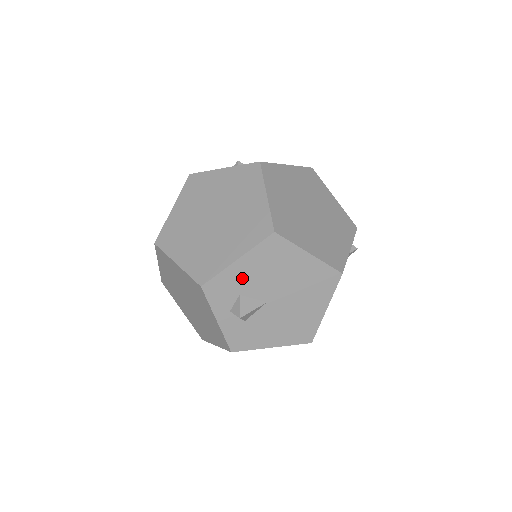
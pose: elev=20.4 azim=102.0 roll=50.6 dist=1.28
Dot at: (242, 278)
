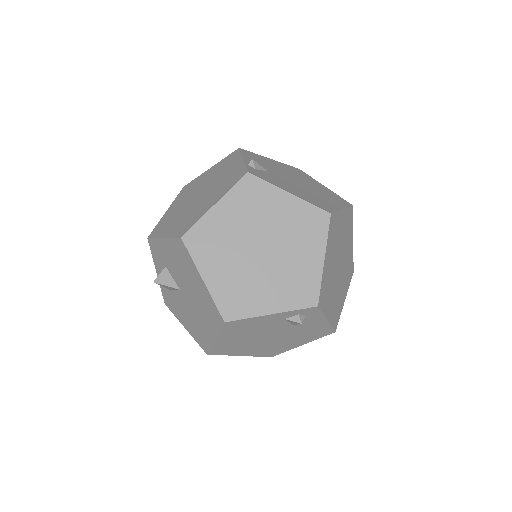
Dot at: (166, 255)
